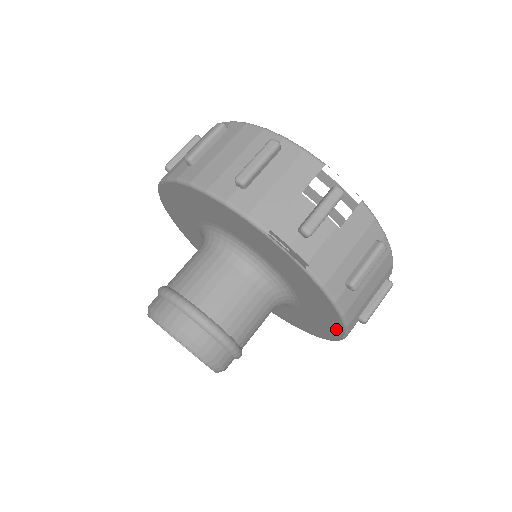
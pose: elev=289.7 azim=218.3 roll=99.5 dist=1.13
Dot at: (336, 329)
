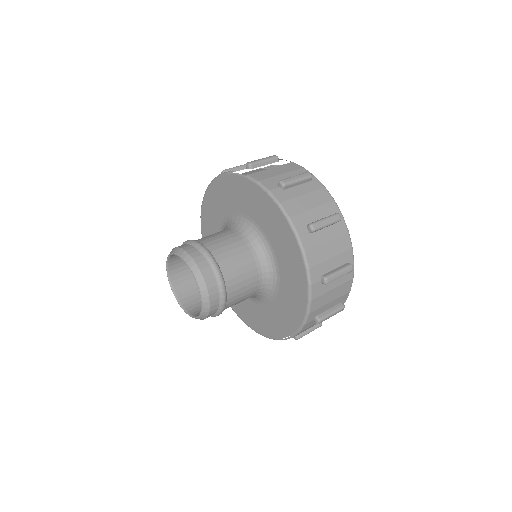
Dot at: (291, 240)
